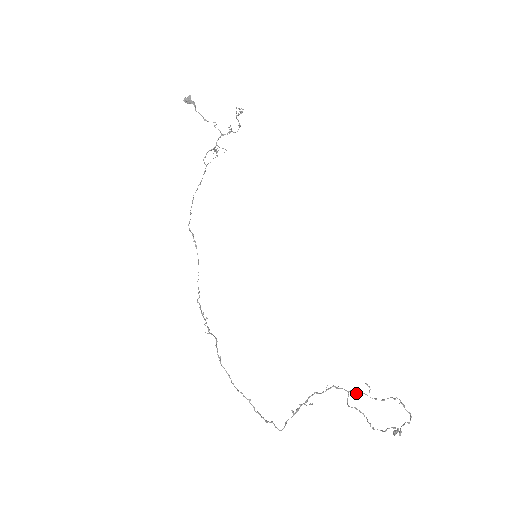
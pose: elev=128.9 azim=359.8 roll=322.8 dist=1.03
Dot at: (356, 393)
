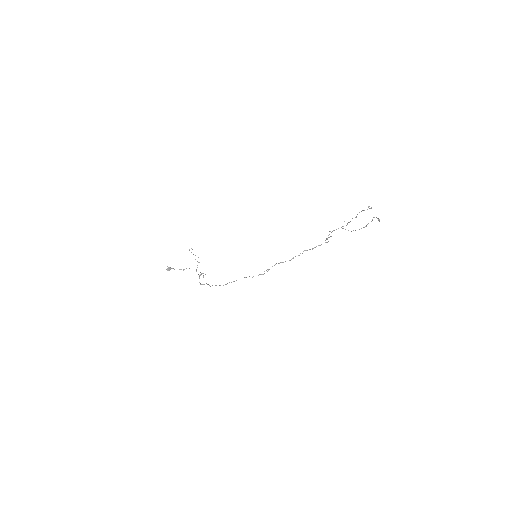
Dot at: occluded
